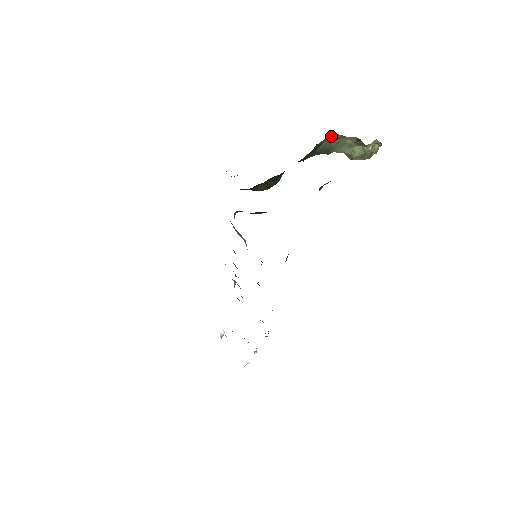
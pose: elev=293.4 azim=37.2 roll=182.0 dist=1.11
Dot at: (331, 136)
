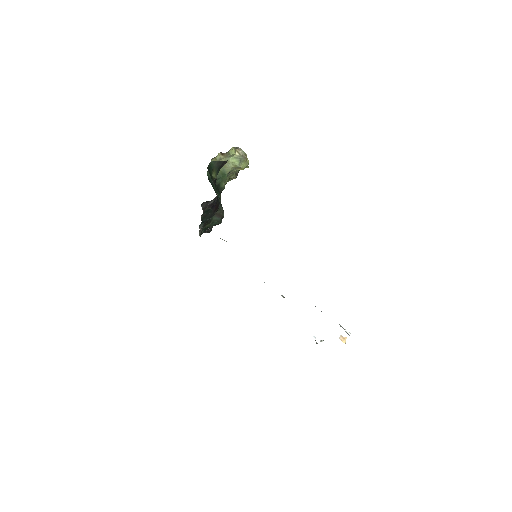
Dot at: occluded
